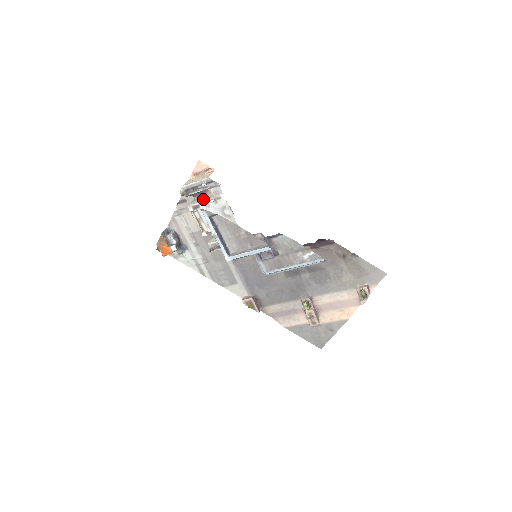
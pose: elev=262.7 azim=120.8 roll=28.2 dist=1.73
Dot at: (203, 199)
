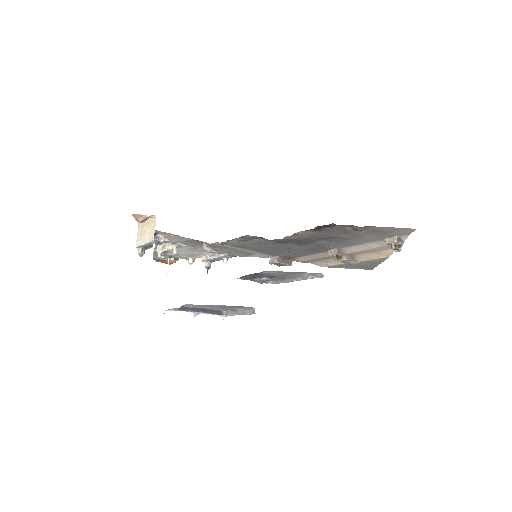
Dot at: occluded
